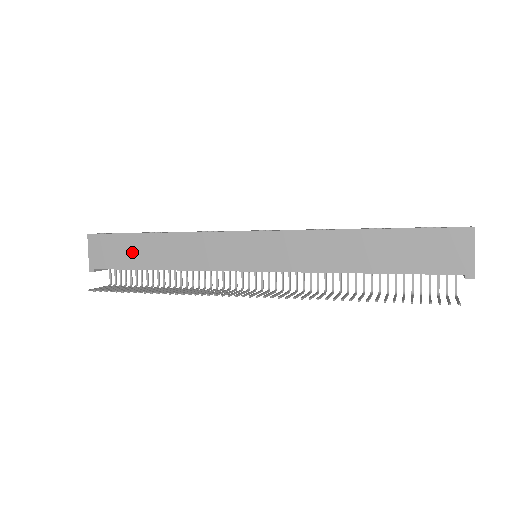
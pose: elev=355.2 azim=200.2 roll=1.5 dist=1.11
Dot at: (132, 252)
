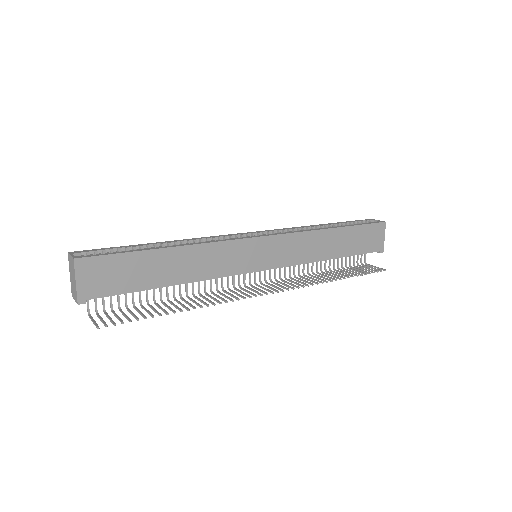
Dot at: (141, 272)
